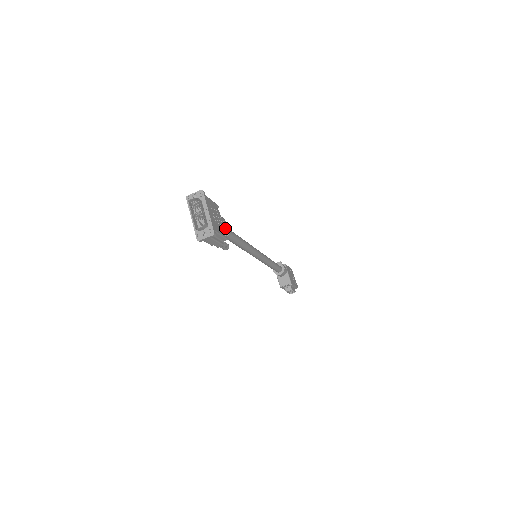
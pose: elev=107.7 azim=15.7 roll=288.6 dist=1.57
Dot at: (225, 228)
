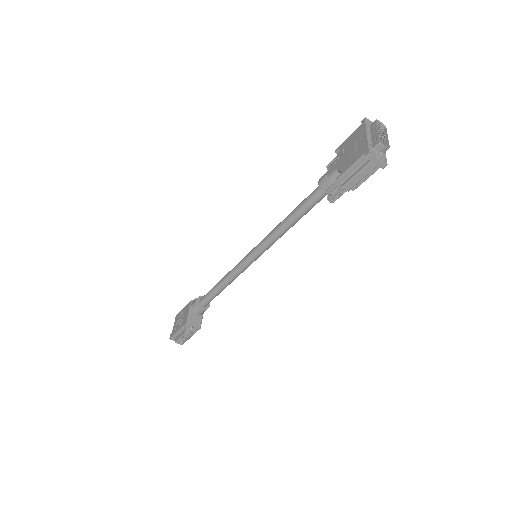
Dot at: occluded
